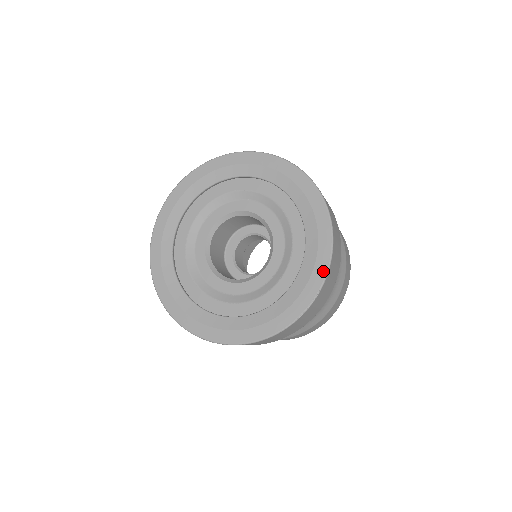
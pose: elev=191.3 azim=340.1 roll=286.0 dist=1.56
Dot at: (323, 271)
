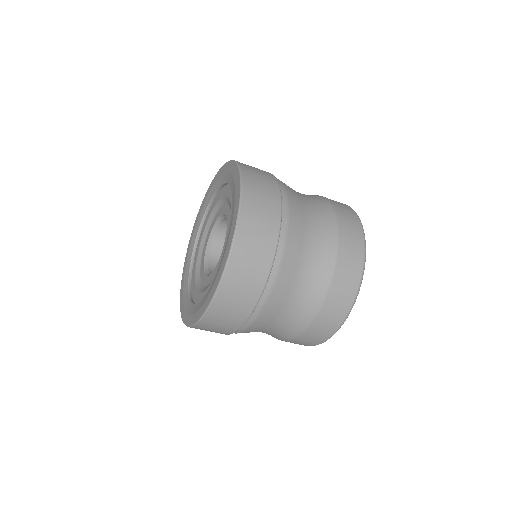
Dot at: (238, 200)
